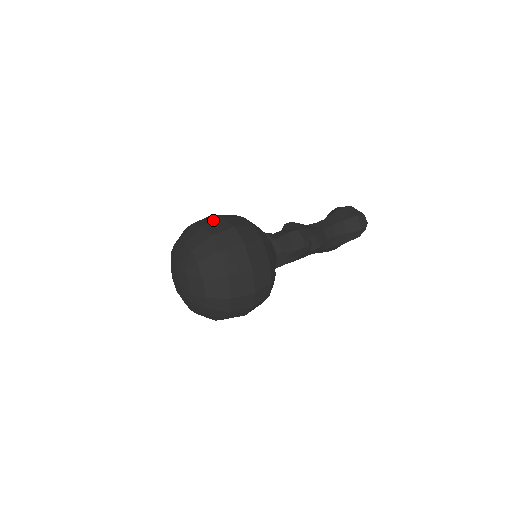
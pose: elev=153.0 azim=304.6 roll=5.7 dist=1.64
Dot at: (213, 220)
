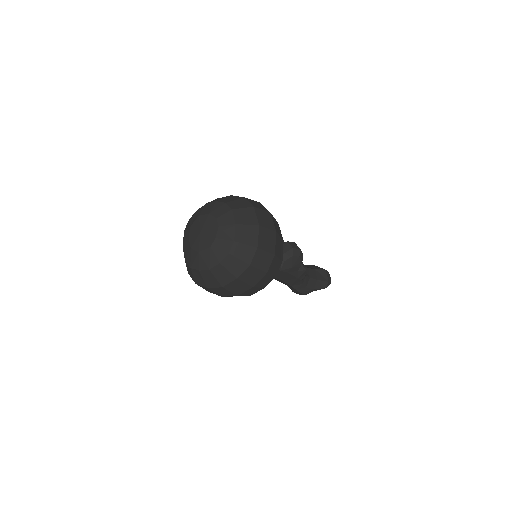
Dot at: occluded
